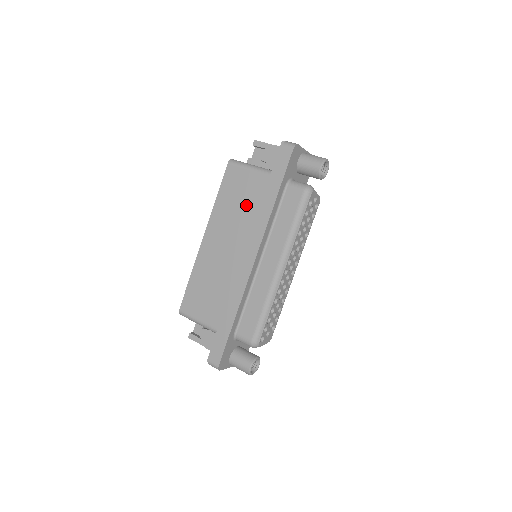
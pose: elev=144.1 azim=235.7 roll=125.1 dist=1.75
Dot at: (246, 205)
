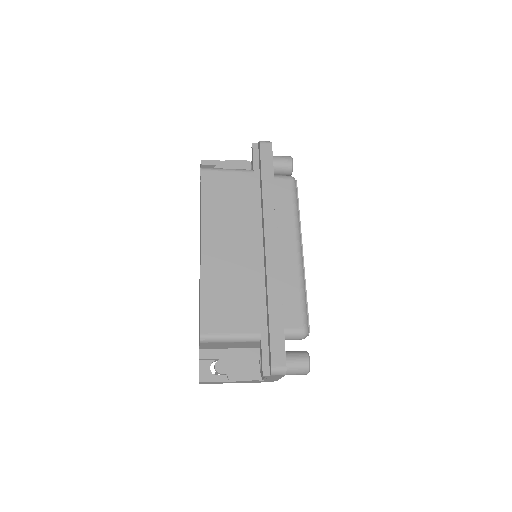
Dot at: (240, 202)
